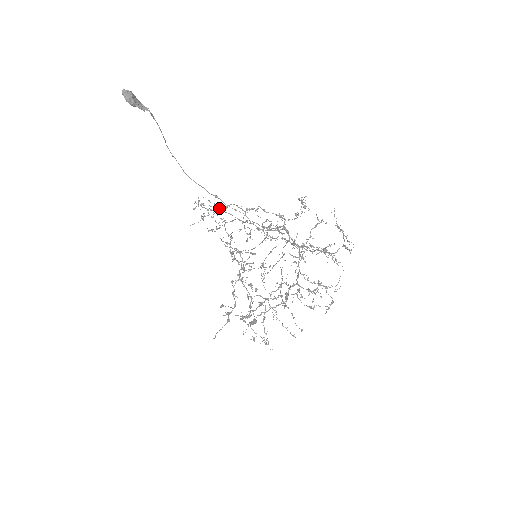
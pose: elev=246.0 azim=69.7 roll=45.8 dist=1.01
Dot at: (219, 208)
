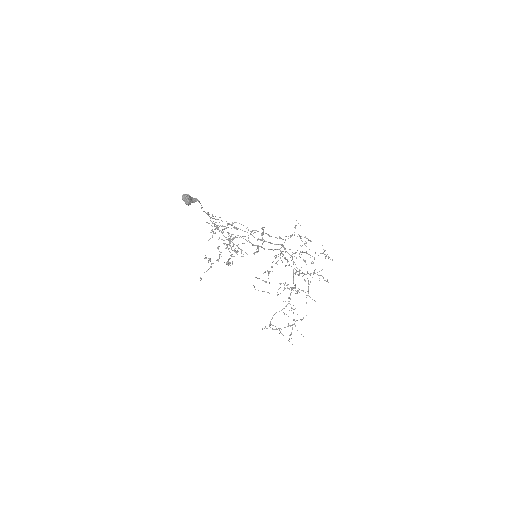
Dot at: (235, 237)
